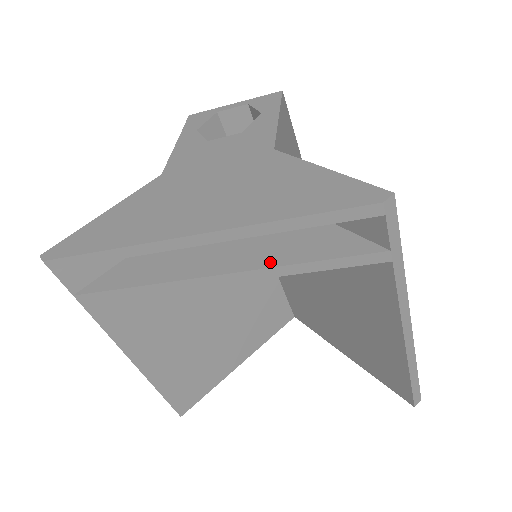
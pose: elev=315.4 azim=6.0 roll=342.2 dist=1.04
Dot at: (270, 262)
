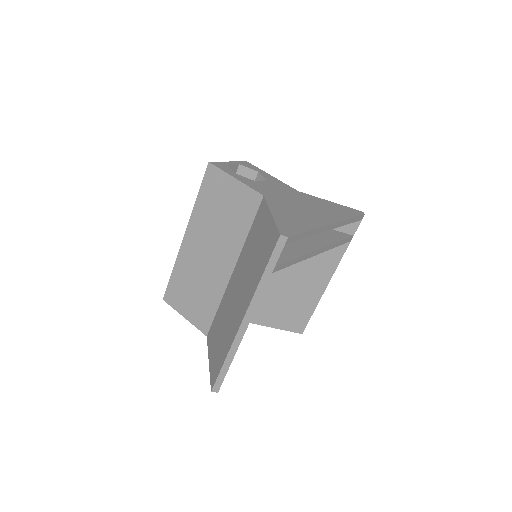
Dot at: (330, 242)
